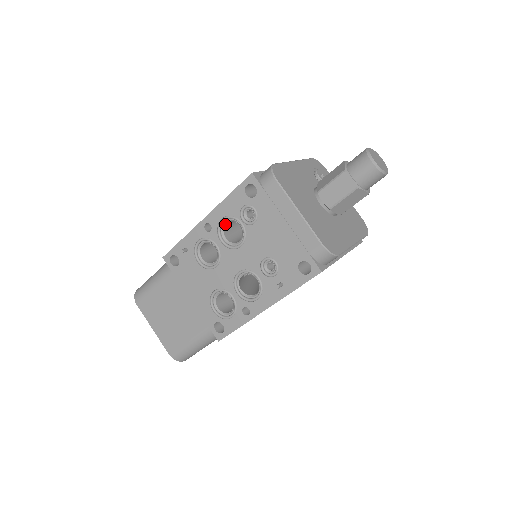
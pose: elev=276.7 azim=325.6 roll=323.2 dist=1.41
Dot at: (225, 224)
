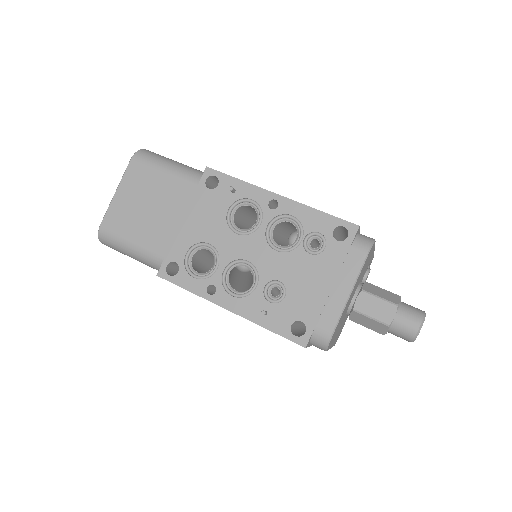
Dot at: (288, 221)
